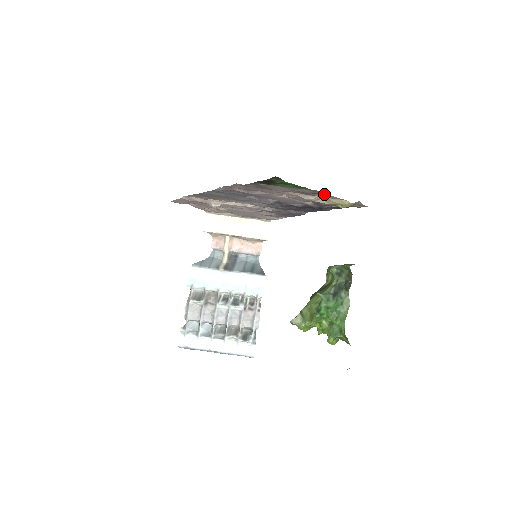
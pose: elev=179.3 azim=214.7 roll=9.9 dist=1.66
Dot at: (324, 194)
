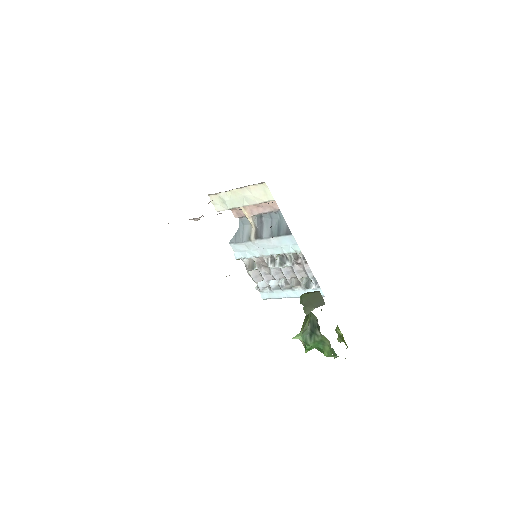
Dot at: occluded
